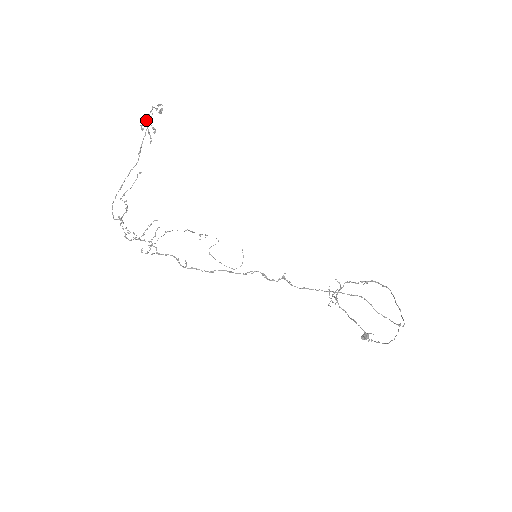
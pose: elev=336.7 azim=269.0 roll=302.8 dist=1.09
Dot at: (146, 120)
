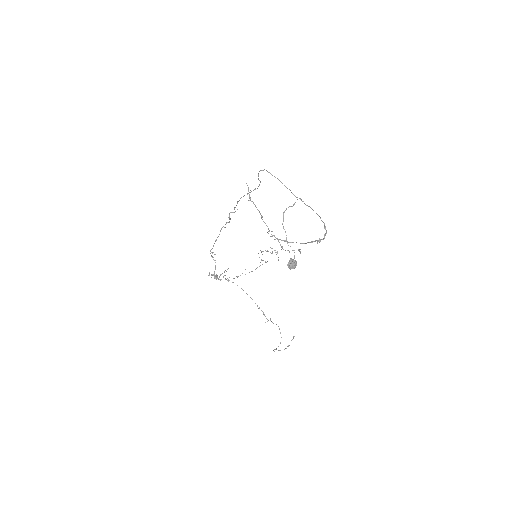
Dot at: occluded
